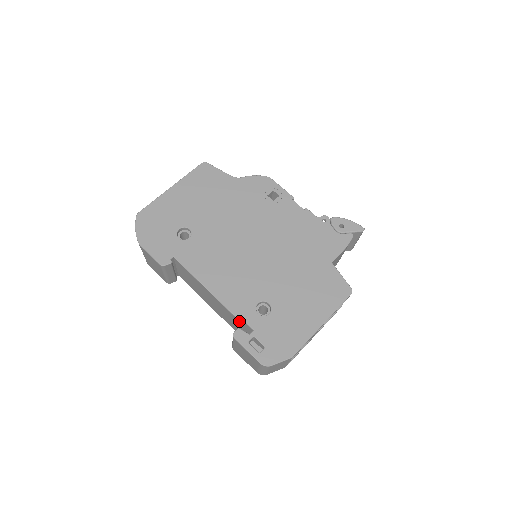
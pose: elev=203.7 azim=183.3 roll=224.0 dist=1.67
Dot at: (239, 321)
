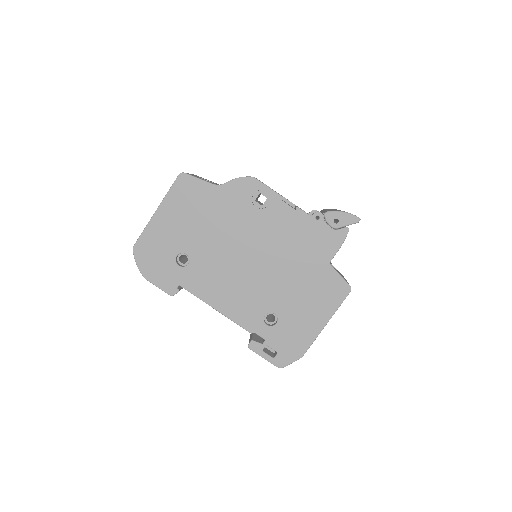
Dot at: (251, 332)
